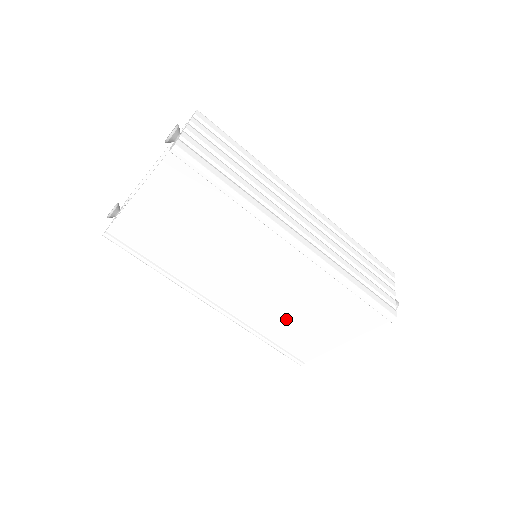
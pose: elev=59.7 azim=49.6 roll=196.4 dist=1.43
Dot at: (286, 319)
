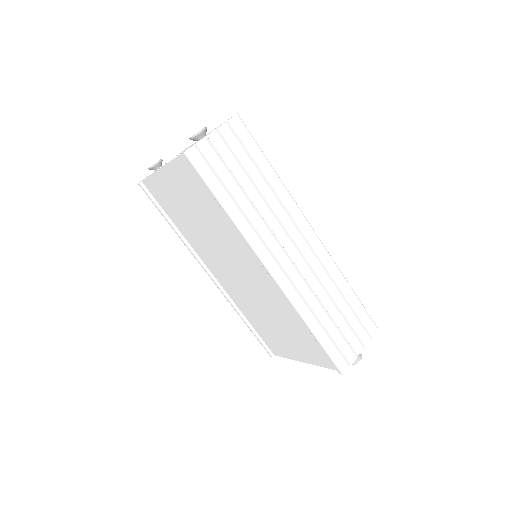
Dot at: (262, 318)
